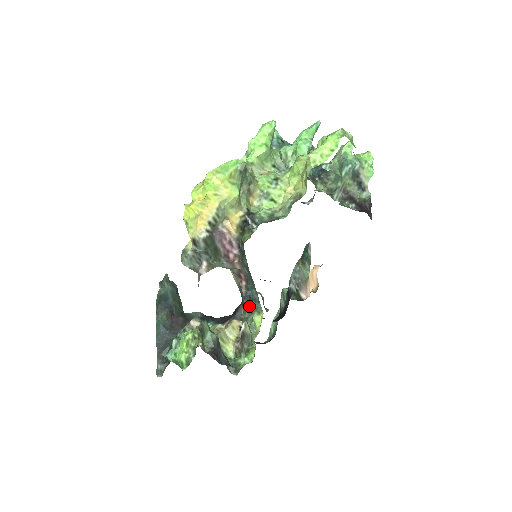
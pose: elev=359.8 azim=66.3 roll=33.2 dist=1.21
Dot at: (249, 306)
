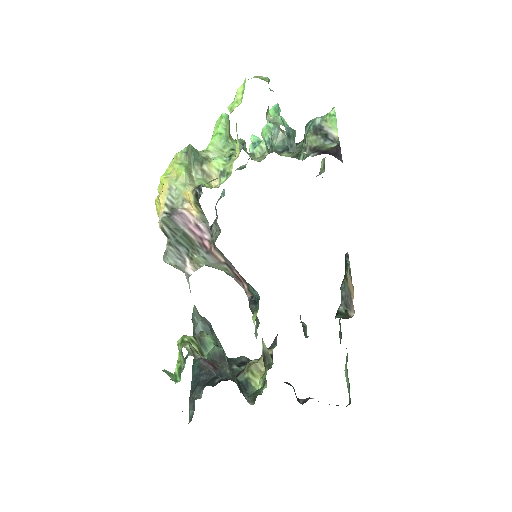
Dot at: (254, 311)
